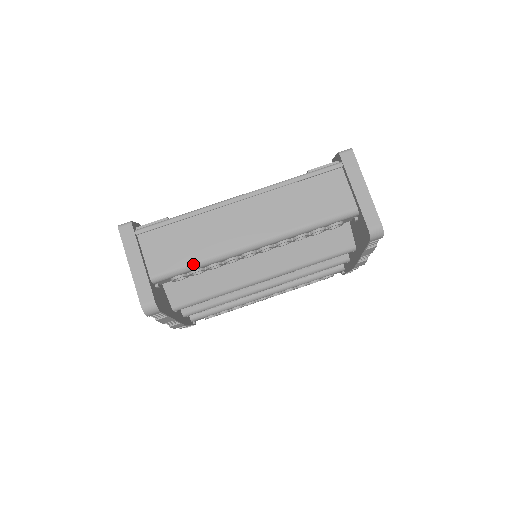
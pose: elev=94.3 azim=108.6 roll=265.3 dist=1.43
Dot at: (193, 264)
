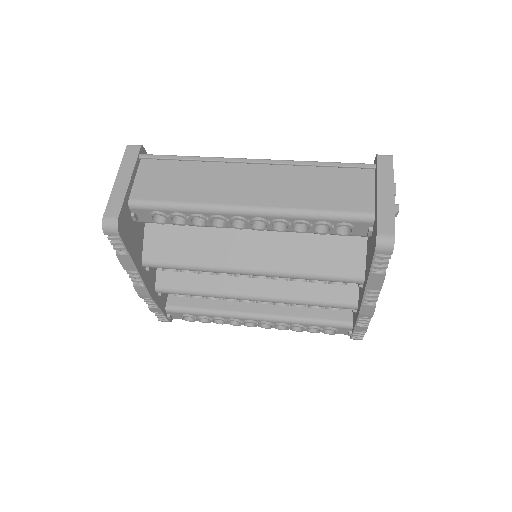
Dot at: (176, 203)
